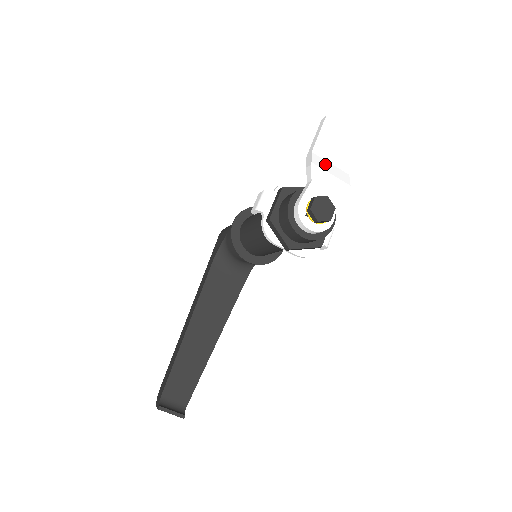
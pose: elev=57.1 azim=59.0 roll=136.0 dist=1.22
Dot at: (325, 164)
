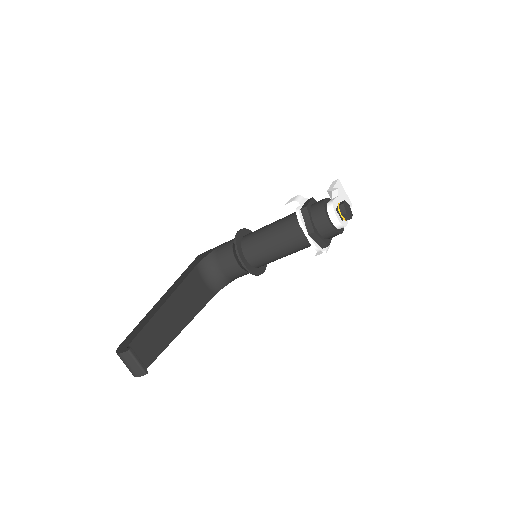
Dot at: occluded
